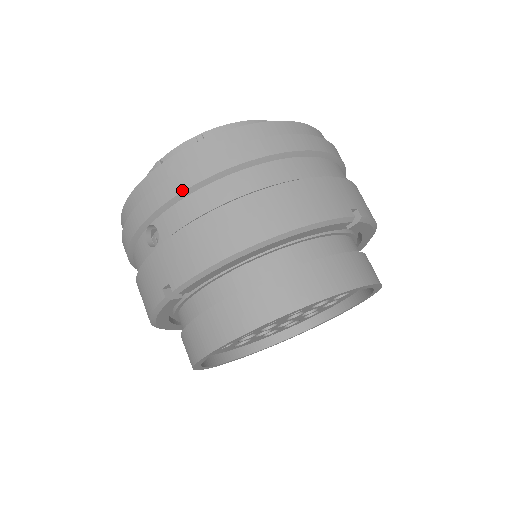
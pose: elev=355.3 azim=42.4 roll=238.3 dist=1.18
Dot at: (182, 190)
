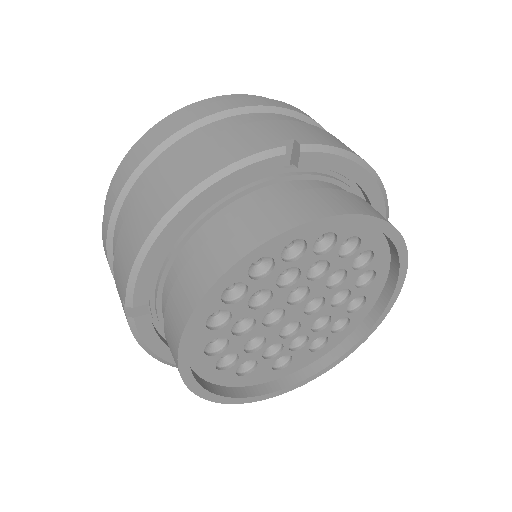
Dot at: (114, 204)
